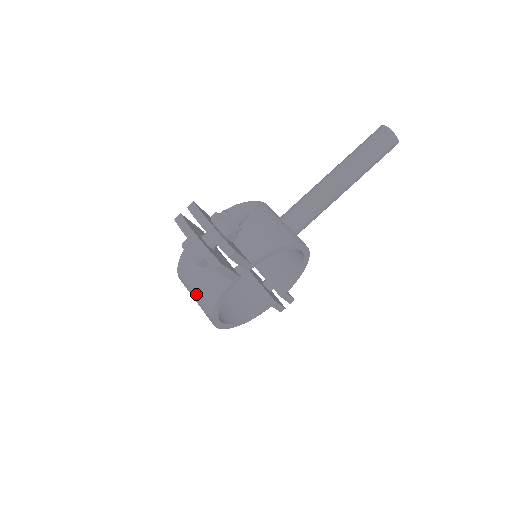
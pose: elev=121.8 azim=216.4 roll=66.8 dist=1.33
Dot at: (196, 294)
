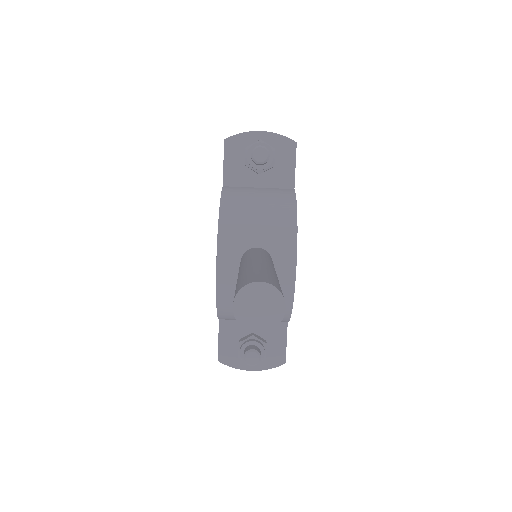
Dot at: occluded
